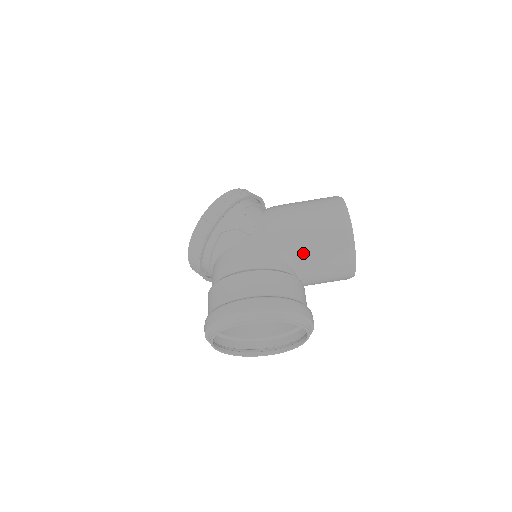
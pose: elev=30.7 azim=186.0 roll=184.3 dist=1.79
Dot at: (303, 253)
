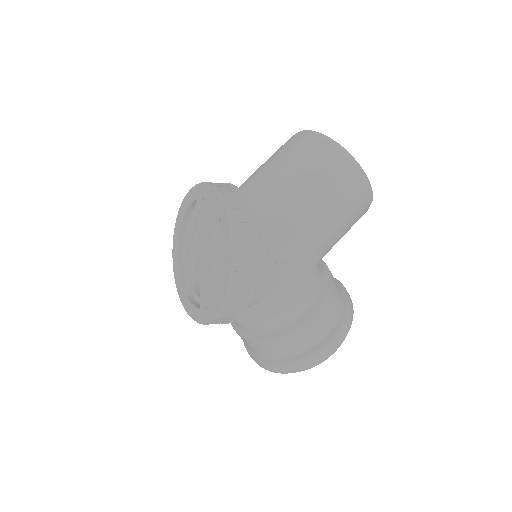
Dot at: occluded
